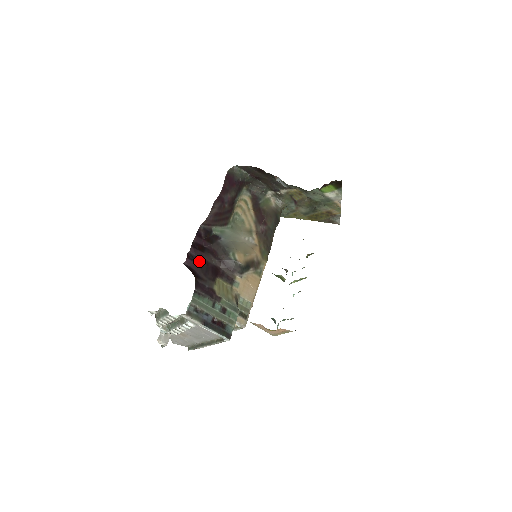
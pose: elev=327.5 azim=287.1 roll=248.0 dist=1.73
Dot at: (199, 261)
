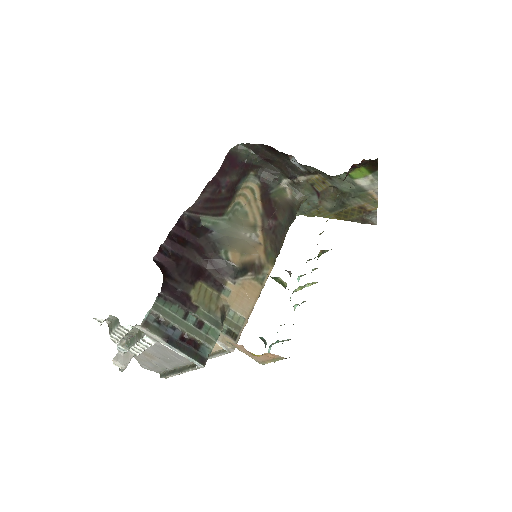
Dot at: (176, 257)
